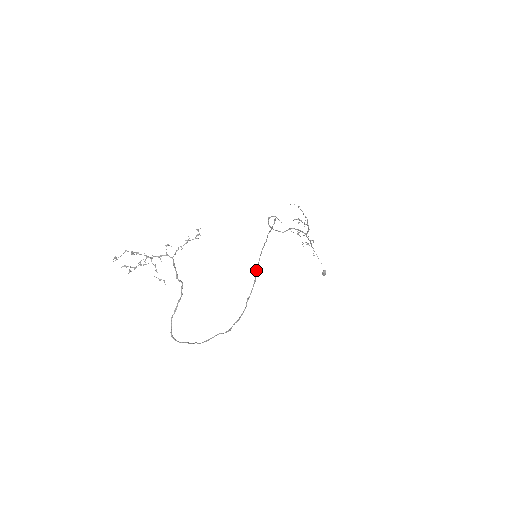
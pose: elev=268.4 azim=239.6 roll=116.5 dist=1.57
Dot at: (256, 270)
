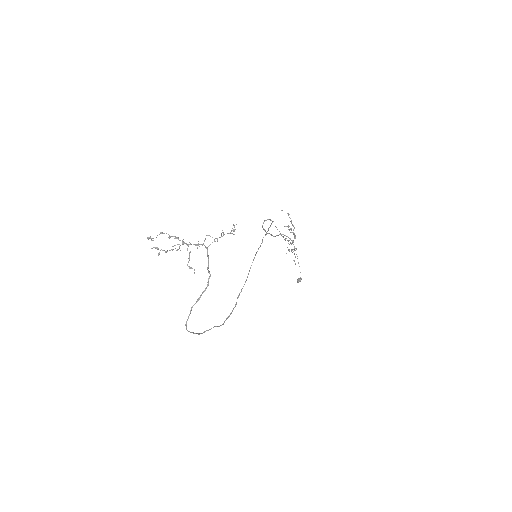
Dot at: occluded
